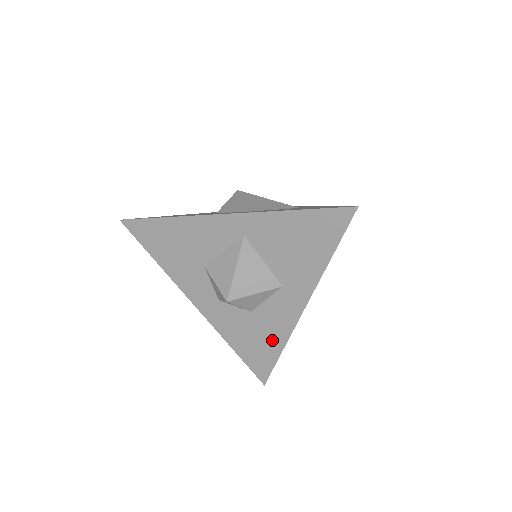
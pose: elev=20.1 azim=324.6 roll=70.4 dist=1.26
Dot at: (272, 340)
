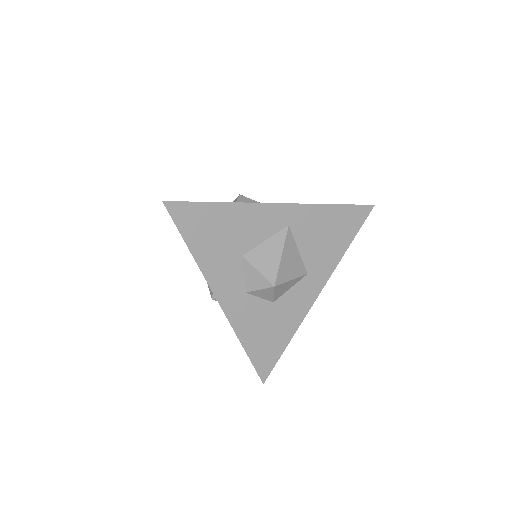
Dot at: (284, 330)
